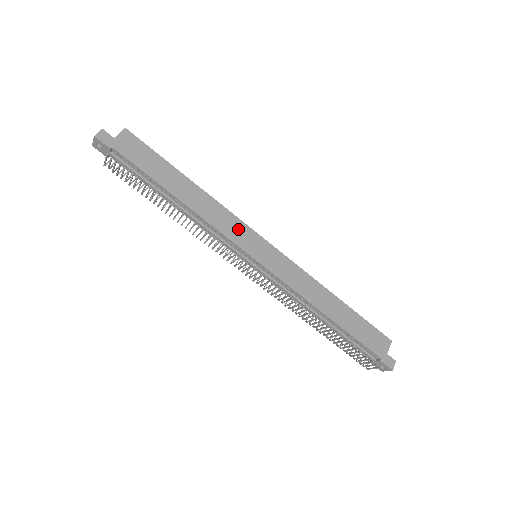
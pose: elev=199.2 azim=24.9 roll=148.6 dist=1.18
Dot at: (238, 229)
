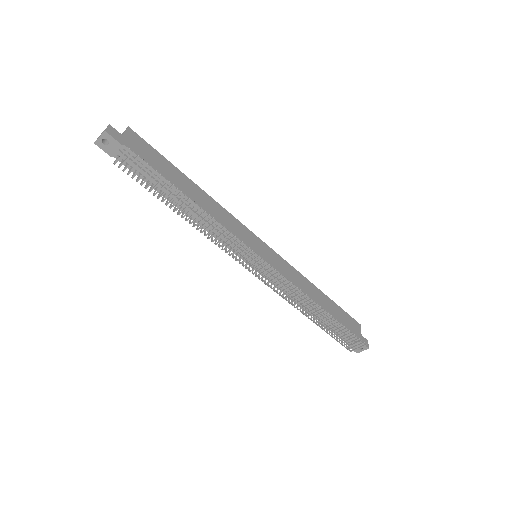
Dot at: (241, 230)
